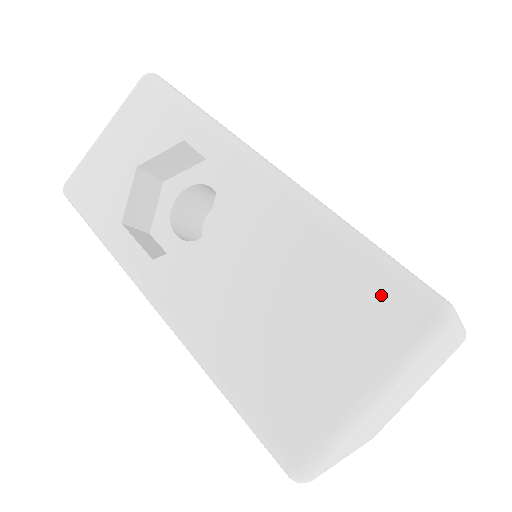
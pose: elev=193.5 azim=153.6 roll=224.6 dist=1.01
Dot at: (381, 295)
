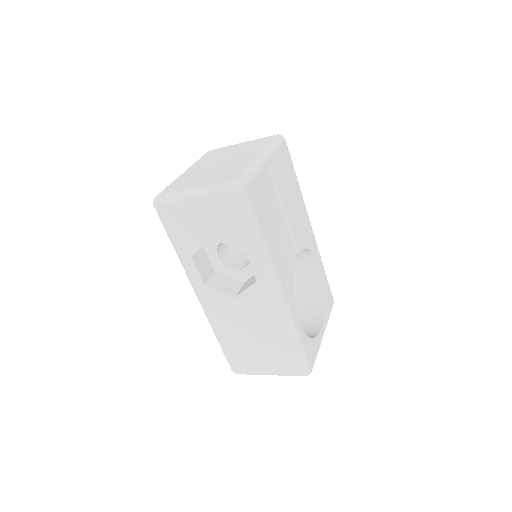
Dot at: (292, 361)
